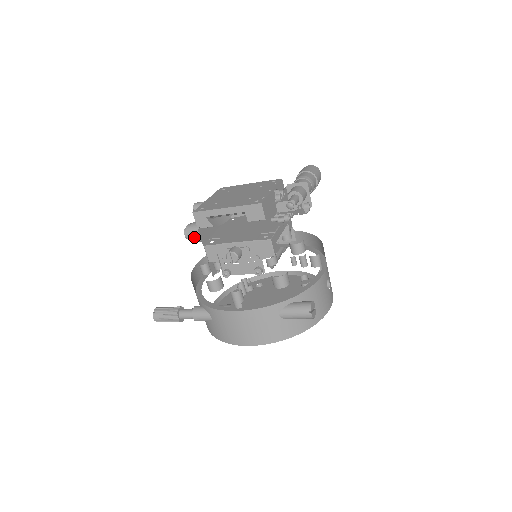
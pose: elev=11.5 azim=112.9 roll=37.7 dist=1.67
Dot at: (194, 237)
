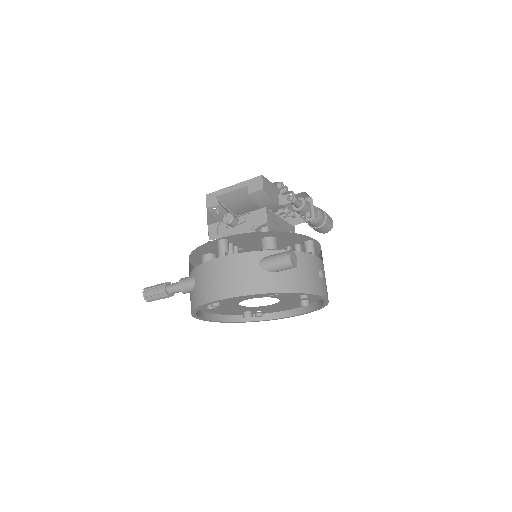
Dot at: occluded
